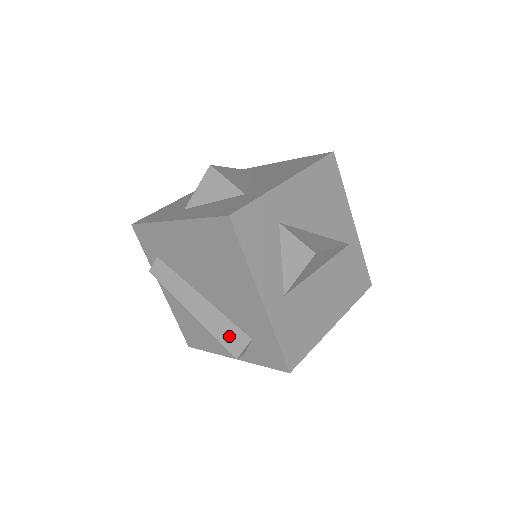
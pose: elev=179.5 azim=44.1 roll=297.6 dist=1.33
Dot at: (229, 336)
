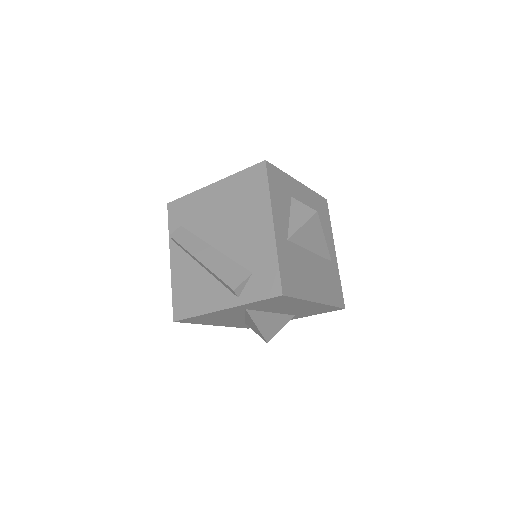
Dot at: (231, 273)
